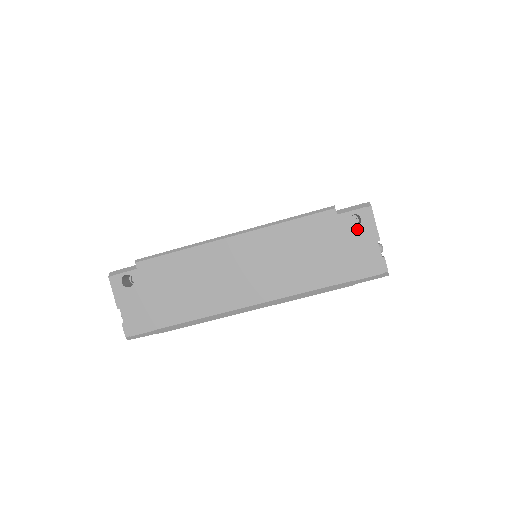
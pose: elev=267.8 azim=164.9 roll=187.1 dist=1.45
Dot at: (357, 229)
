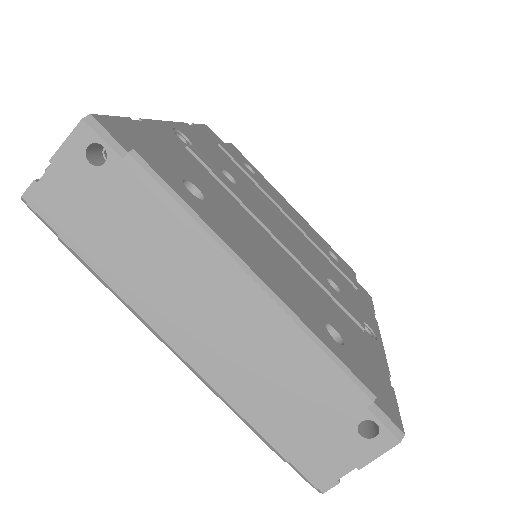
Dot at: (359, 438)
